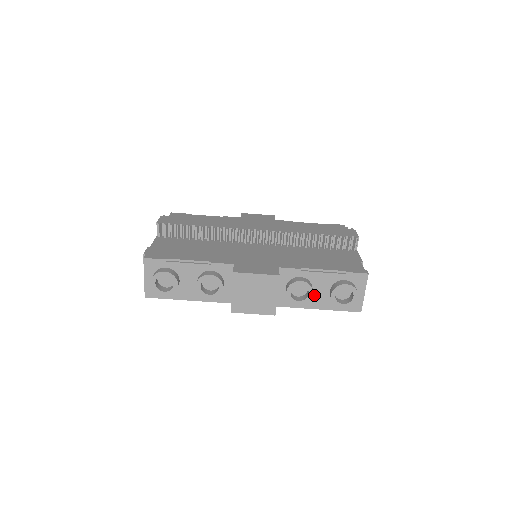
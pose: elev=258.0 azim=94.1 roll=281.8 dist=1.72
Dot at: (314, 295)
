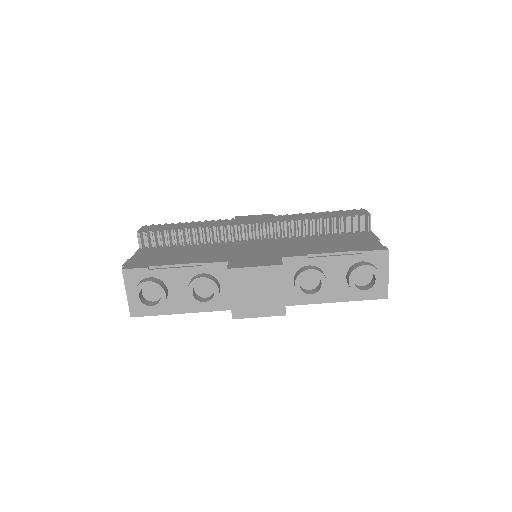
Dot at: (328, 285)
